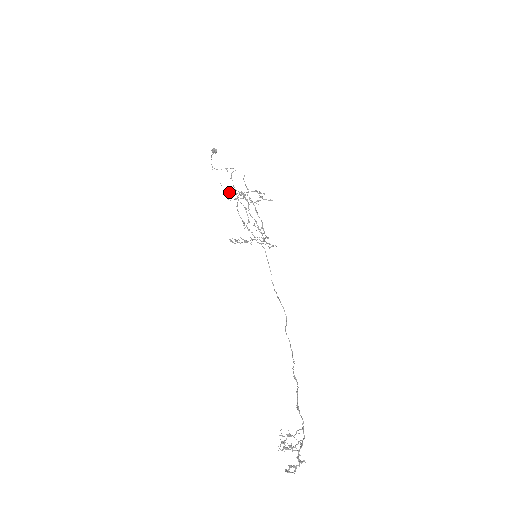
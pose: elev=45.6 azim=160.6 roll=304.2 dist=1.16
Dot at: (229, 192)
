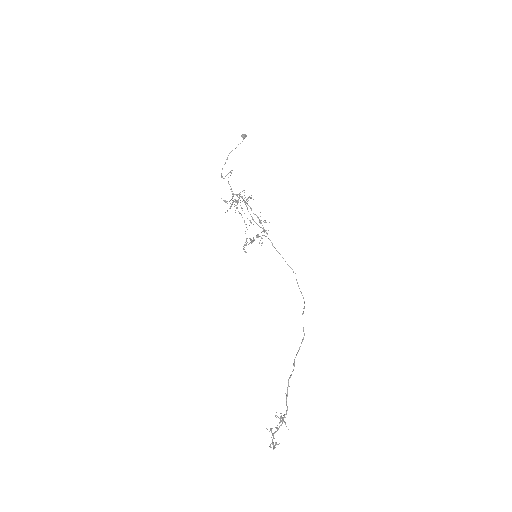
Dot at: occluded
